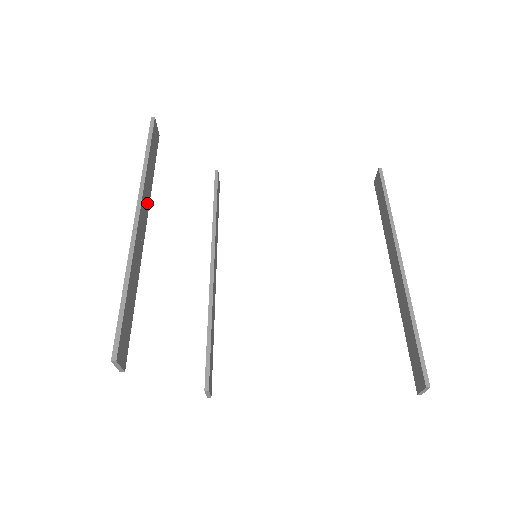
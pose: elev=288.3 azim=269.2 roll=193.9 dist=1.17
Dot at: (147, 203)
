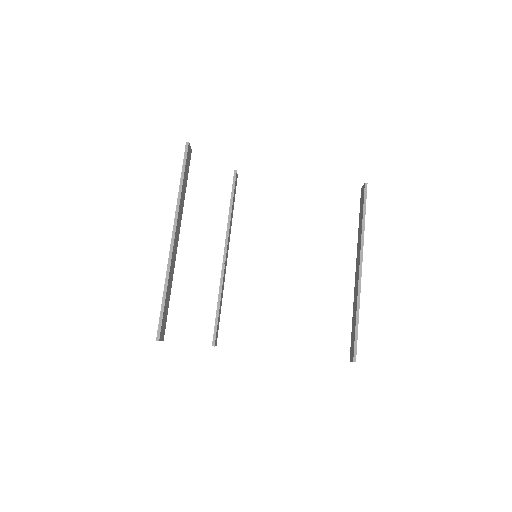
Dot at: (180, 218)
